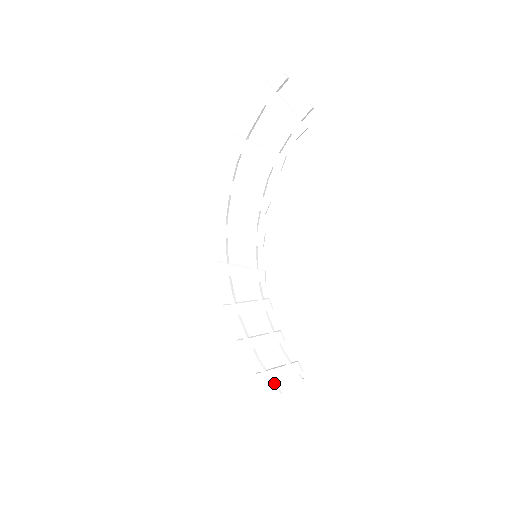
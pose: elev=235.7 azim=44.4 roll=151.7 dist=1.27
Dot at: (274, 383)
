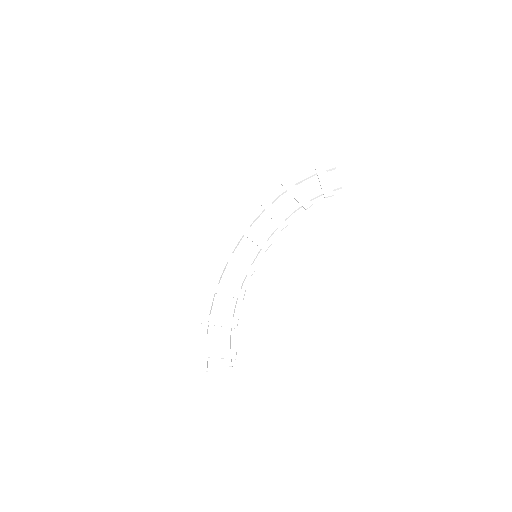
Dot at: occluded
